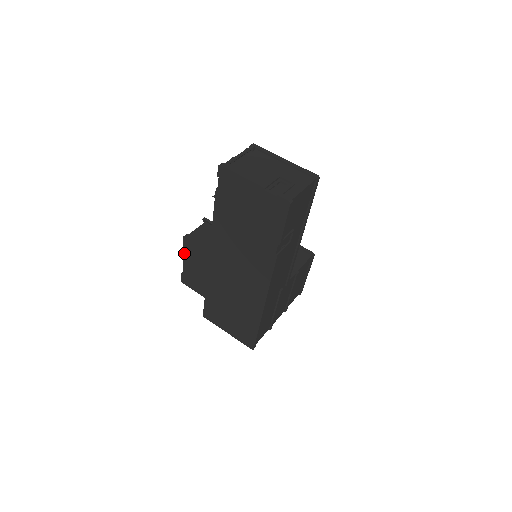
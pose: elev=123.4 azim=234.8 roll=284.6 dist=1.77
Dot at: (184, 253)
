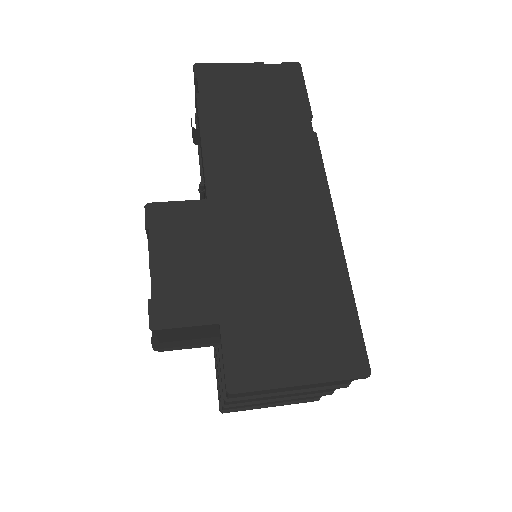
Dot at: (150, 241)
